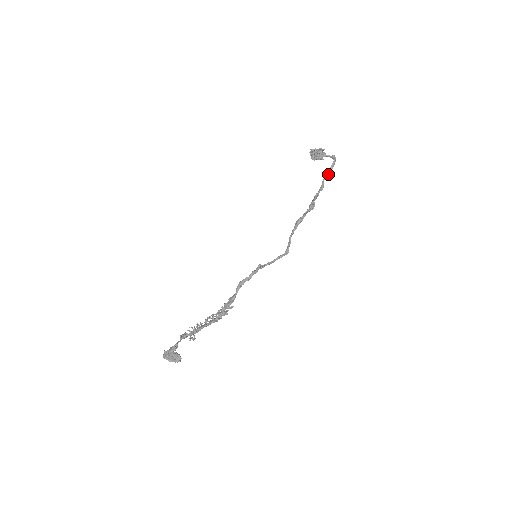
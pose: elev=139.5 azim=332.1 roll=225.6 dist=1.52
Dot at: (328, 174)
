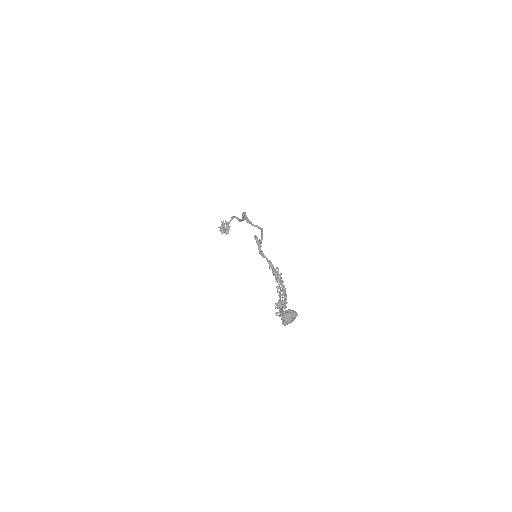
Dot at: occluded
